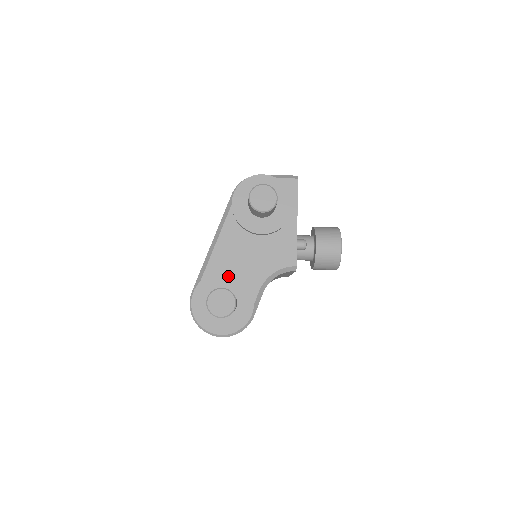
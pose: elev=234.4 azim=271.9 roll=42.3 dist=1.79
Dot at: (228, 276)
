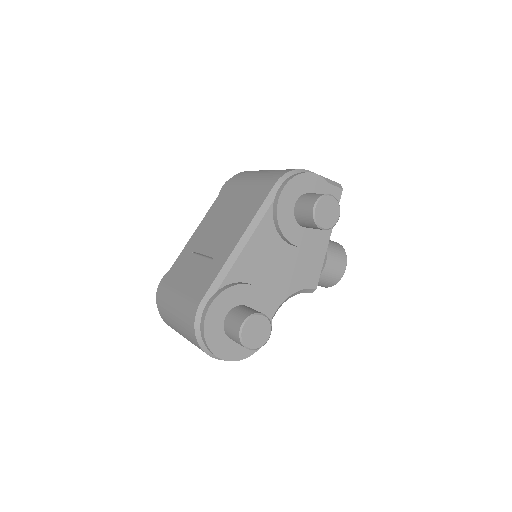
Dot at: (253, 291)
